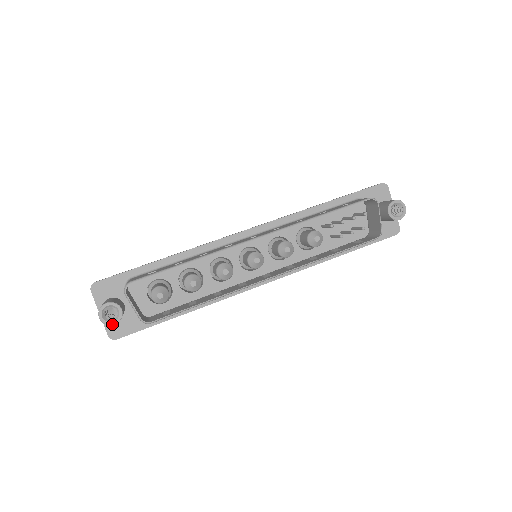
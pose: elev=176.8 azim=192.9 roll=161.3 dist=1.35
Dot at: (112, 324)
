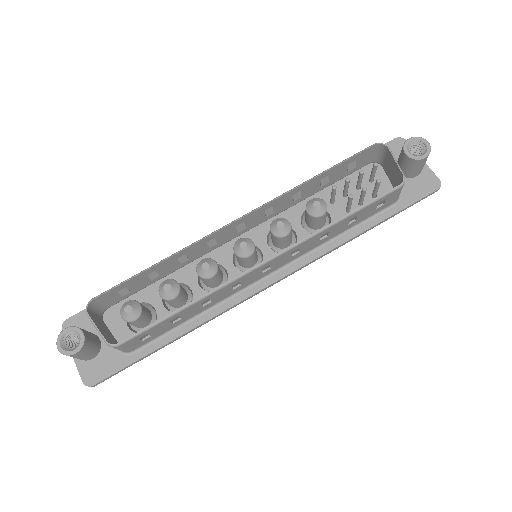
Dot at: (72, 353)
